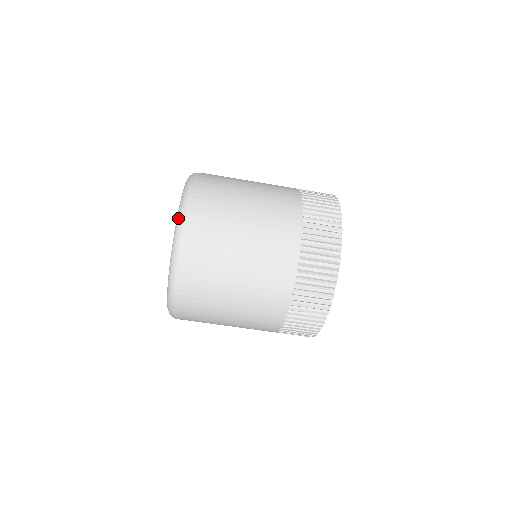
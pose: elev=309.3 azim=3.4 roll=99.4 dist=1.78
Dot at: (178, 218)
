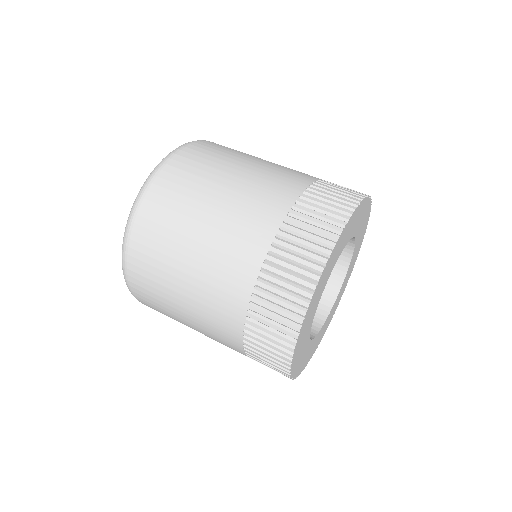
Dot at: occluded
